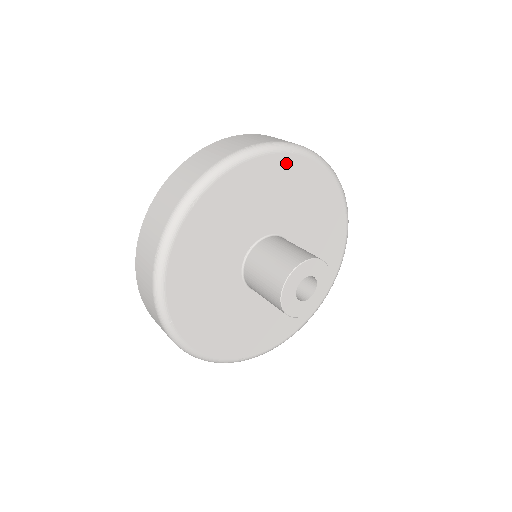
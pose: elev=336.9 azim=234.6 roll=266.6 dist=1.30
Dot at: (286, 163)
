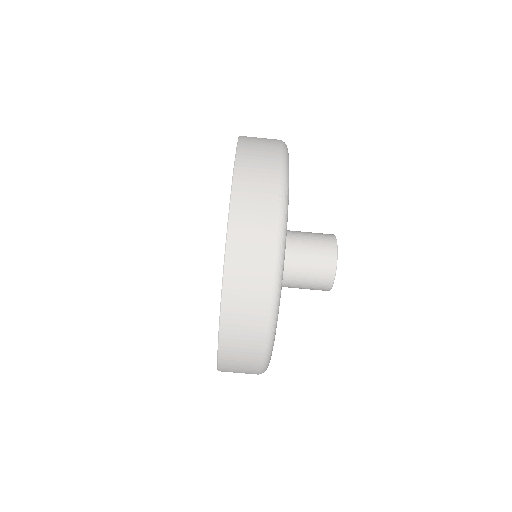
Dot at: occluded
